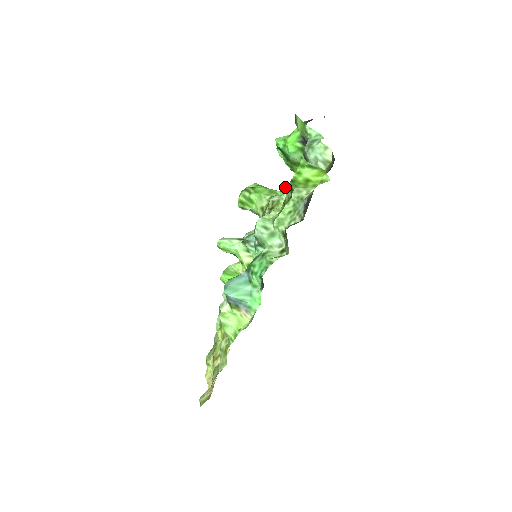
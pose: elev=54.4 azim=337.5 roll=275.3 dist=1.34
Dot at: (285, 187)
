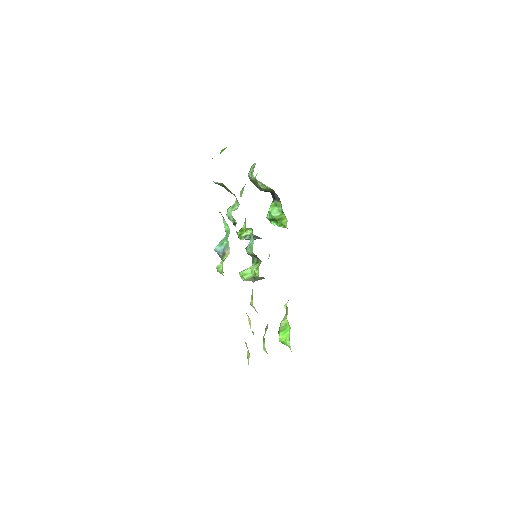
Dot at: (240, 192)
